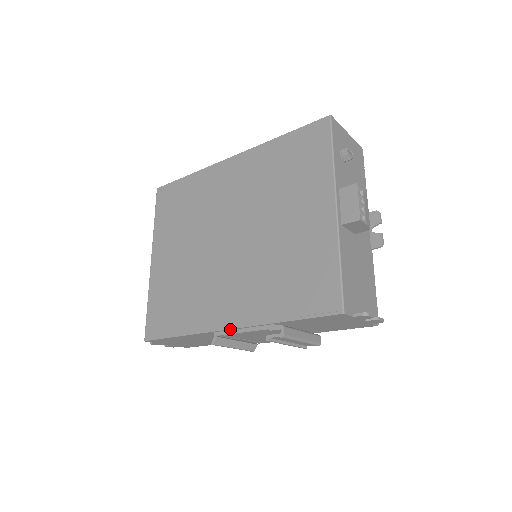
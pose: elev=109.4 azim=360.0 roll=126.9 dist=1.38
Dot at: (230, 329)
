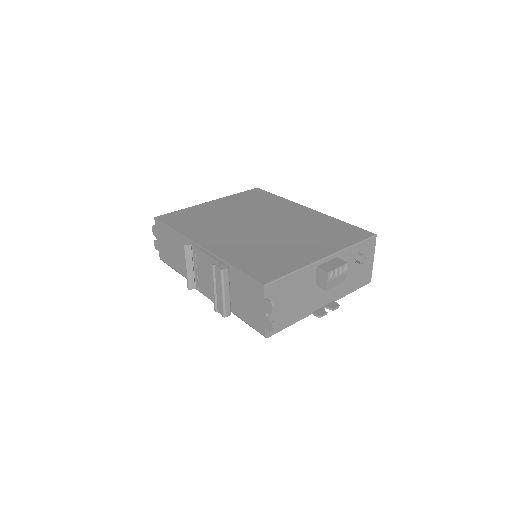
Dot at: (202, 247)
